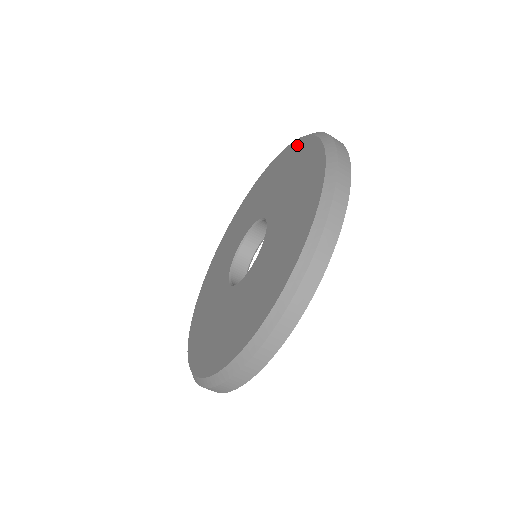
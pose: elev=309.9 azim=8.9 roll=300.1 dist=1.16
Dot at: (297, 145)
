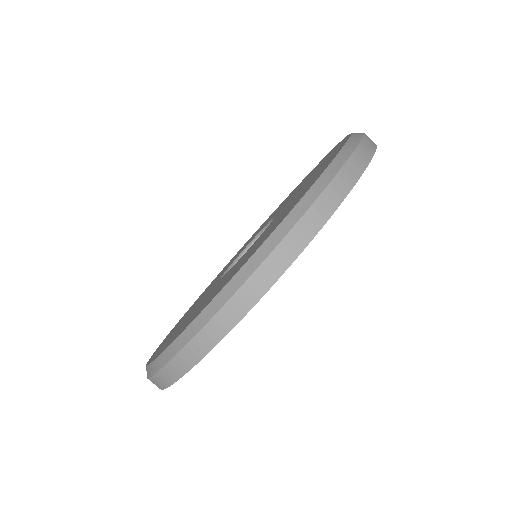
Dot at: (336, 146)
